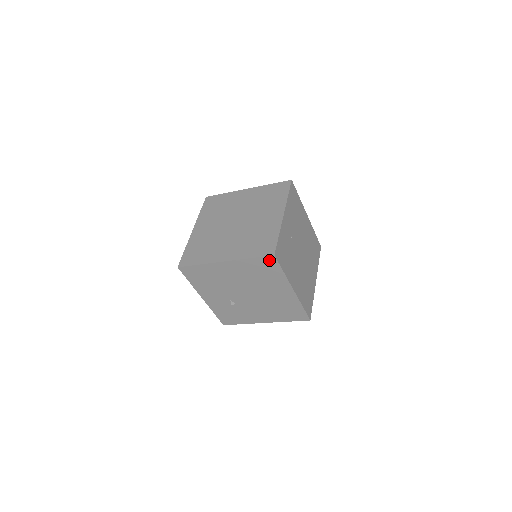
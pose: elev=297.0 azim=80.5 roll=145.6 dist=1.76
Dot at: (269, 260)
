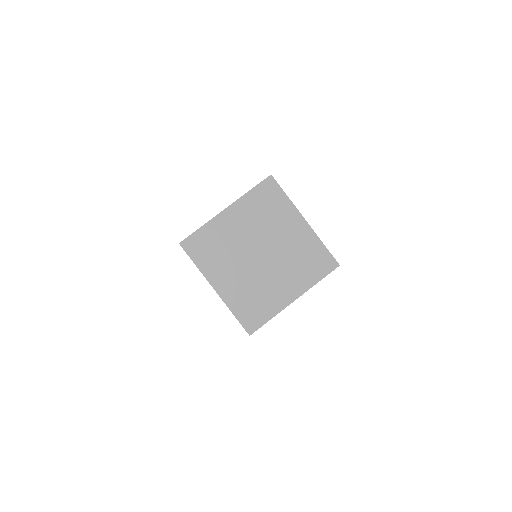
Dot at: occluded
